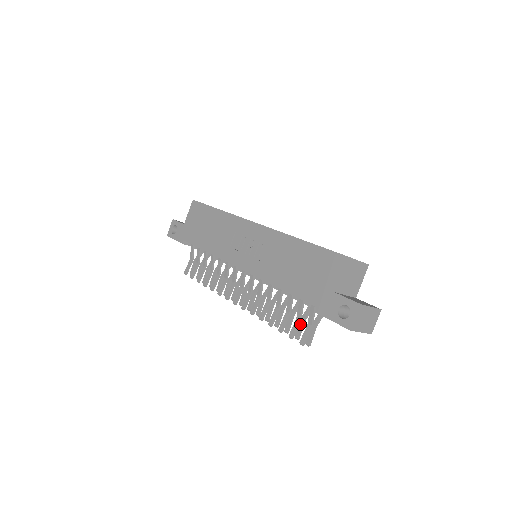
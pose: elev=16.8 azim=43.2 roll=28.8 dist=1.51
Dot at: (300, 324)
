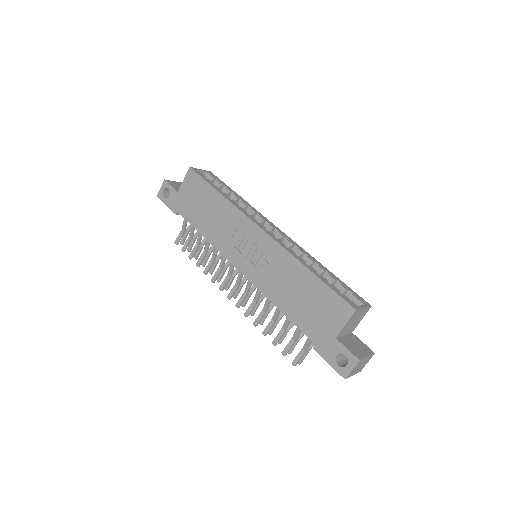
Dot at: occluded
